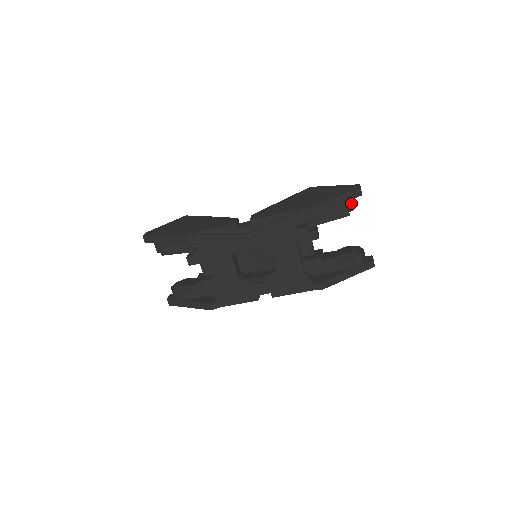
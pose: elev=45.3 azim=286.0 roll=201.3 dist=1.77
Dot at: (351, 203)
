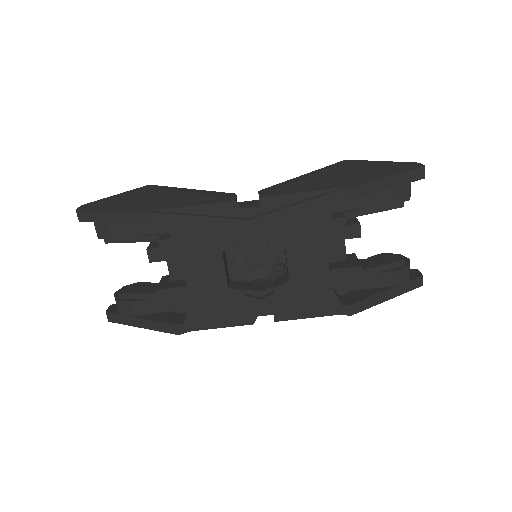
Dot at: (409, 188)
